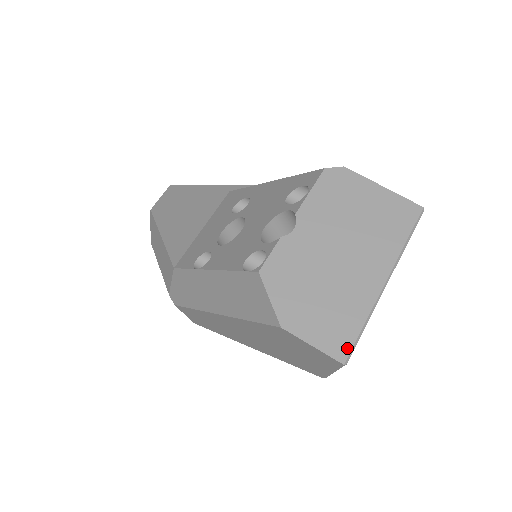
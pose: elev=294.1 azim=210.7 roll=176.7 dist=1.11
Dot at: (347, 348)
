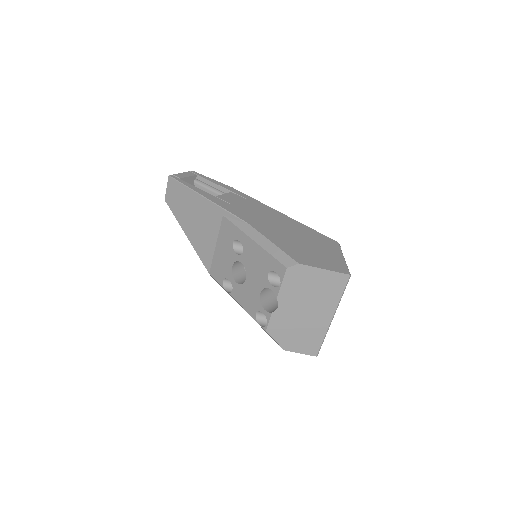
Dot at: (317, 350)
